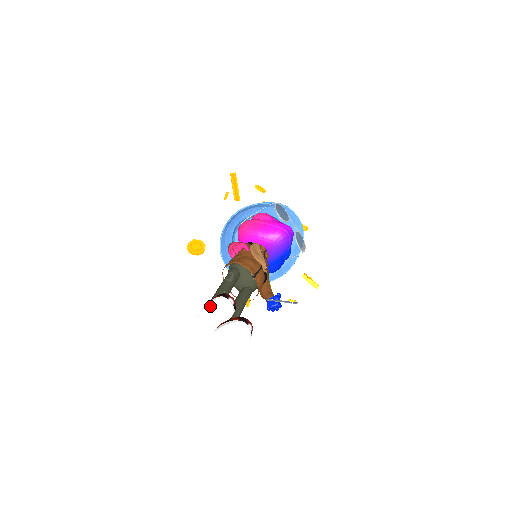
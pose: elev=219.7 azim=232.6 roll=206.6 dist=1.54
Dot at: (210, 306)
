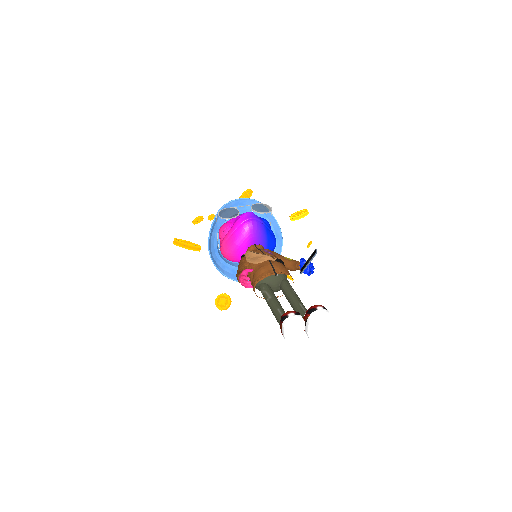
Dot at: (286, 333)
